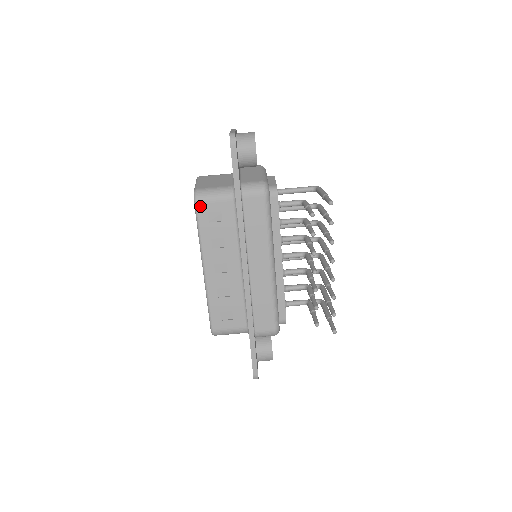
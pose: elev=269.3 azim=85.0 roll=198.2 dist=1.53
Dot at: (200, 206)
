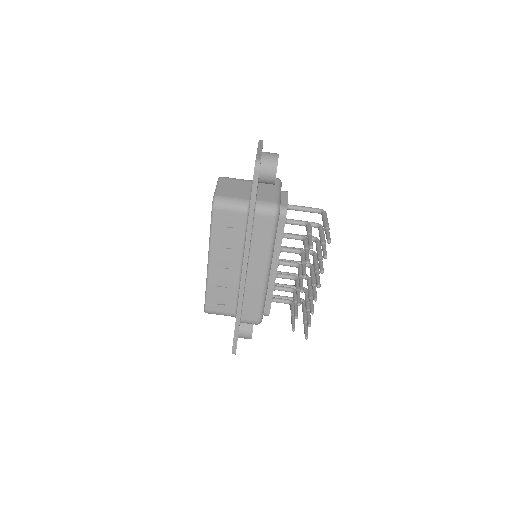
Dot at: (216, 212)
